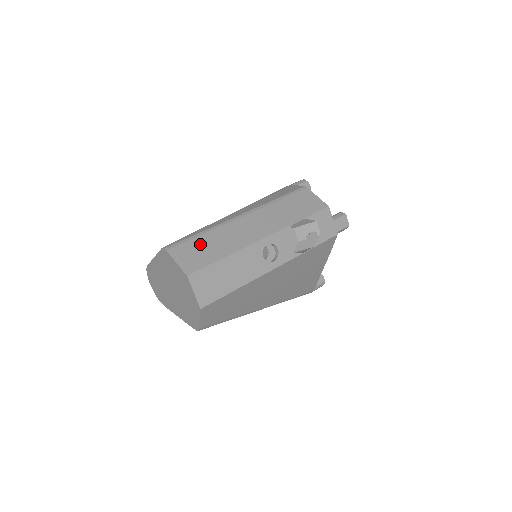
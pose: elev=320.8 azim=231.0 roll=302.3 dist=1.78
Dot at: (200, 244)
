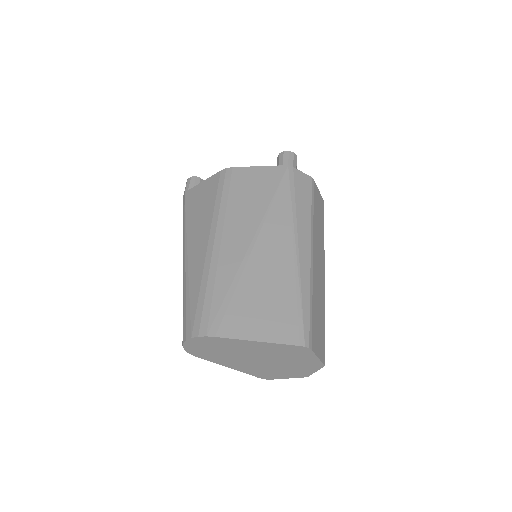
Dot at: (316, 319)
